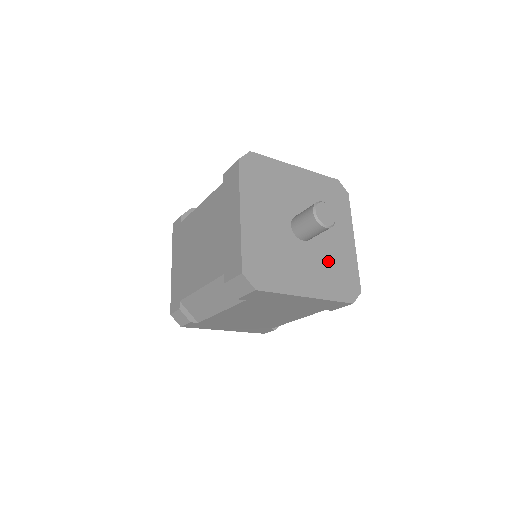
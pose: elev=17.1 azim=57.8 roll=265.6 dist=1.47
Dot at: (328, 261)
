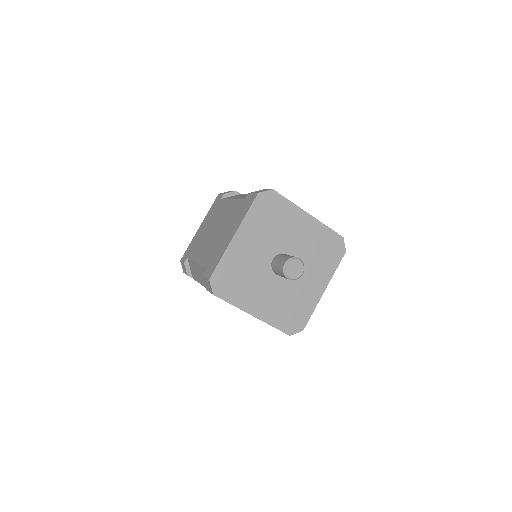
Dot at: (289, 297)
